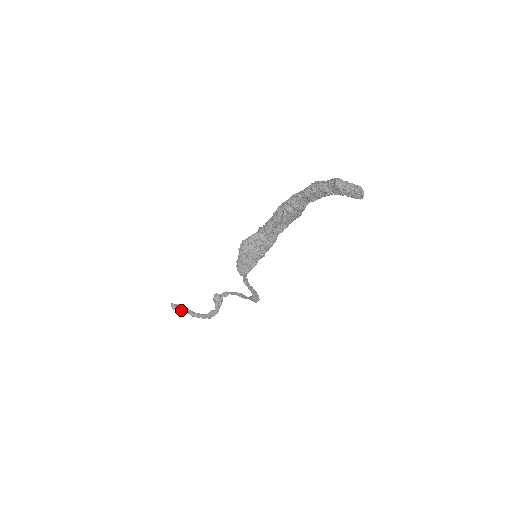
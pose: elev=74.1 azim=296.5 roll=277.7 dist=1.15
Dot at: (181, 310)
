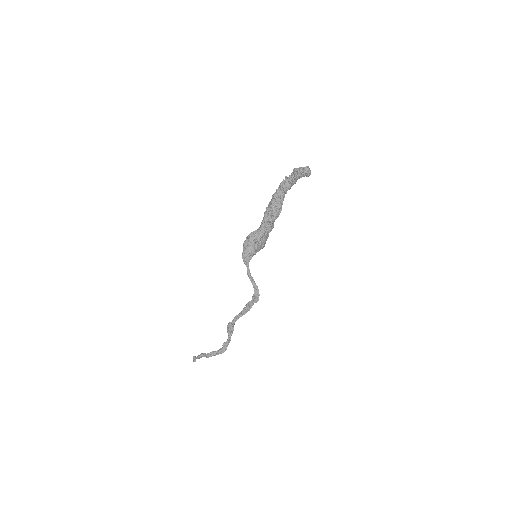
Dot at: (200, 355)
